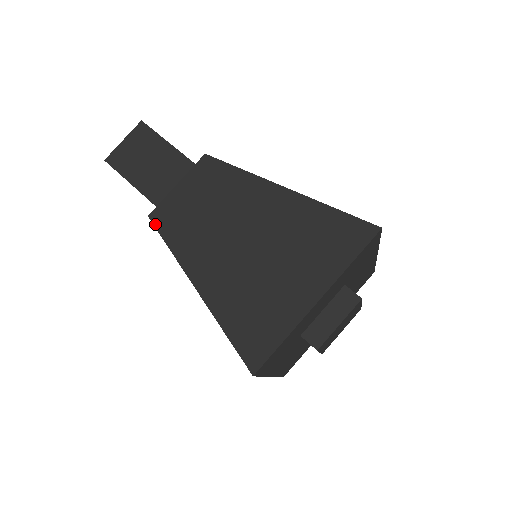
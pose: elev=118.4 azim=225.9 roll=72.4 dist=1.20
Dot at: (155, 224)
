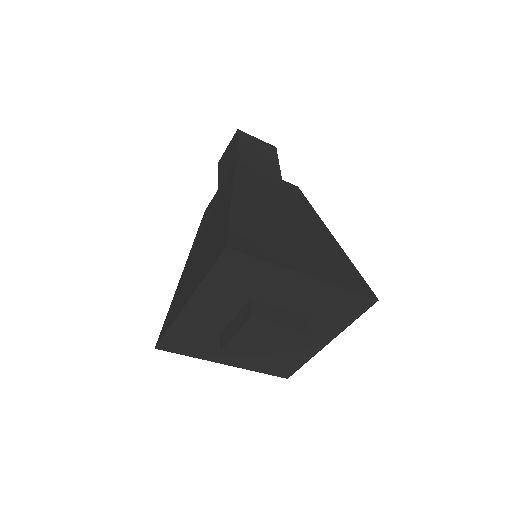
Dot at: (237, 165)
